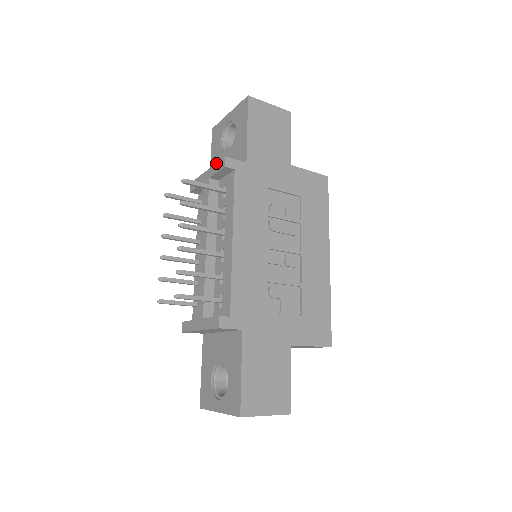
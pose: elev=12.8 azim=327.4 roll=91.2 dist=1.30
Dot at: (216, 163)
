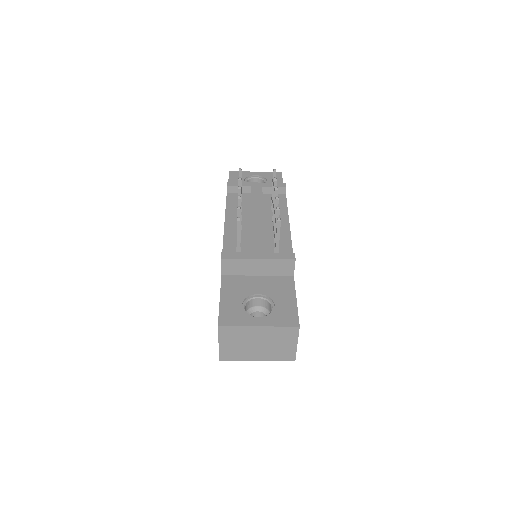
Dot at: occluded
